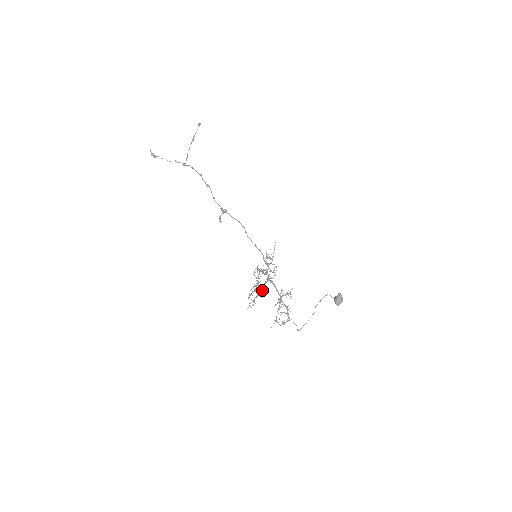
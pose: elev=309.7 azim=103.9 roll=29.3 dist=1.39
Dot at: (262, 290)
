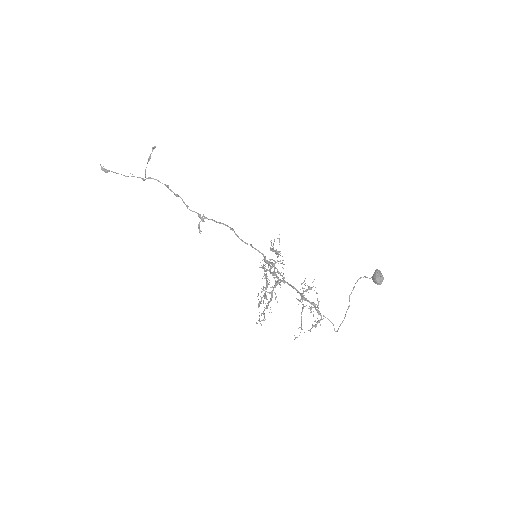
Dot at: (271, 298)
